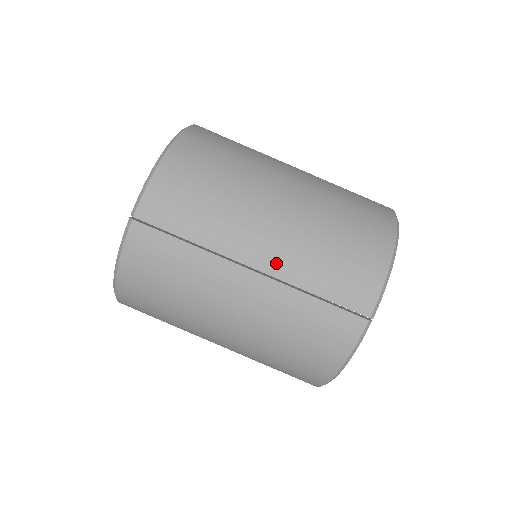
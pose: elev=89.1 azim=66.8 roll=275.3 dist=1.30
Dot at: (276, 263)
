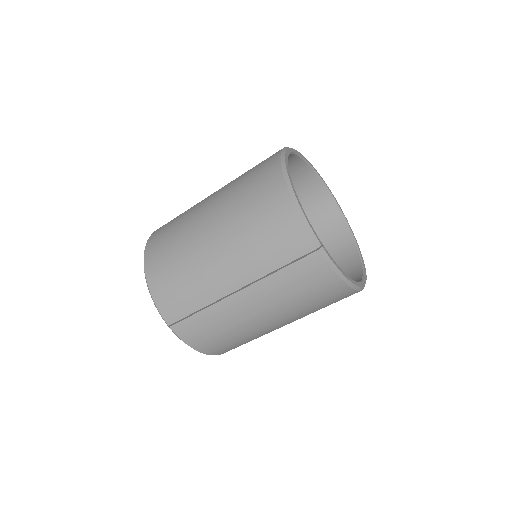
Dot at: (243, 276)
